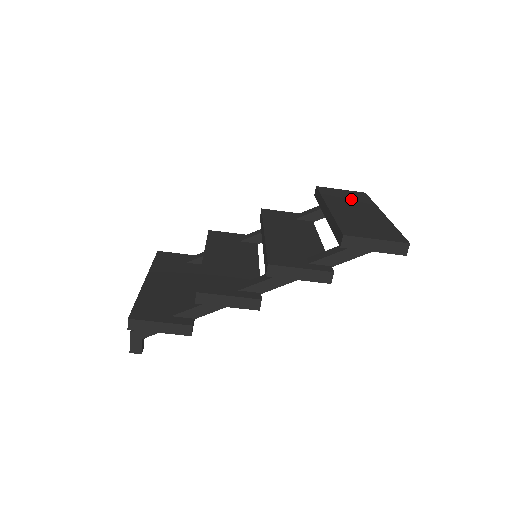
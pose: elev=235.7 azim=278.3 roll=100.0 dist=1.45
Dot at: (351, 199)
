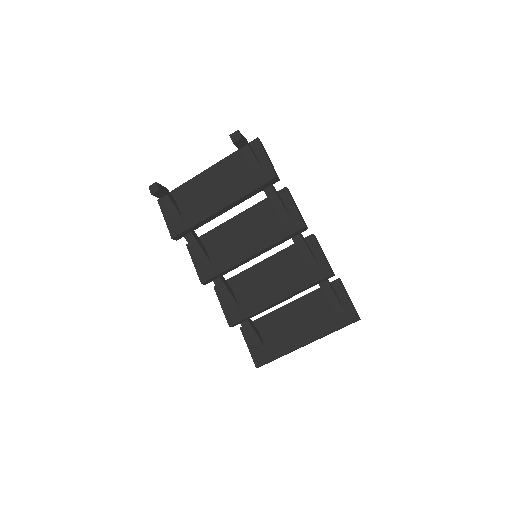
Dot at: occluded
